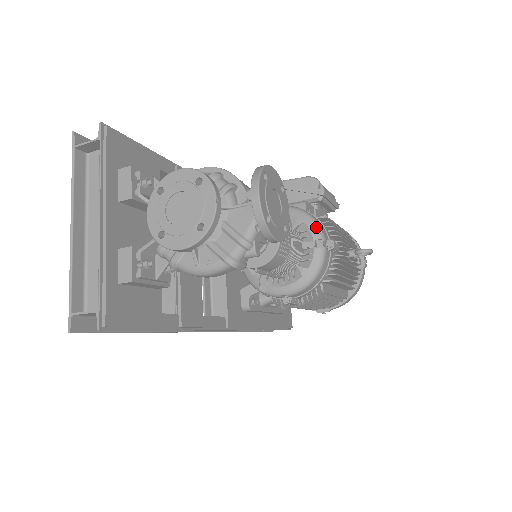
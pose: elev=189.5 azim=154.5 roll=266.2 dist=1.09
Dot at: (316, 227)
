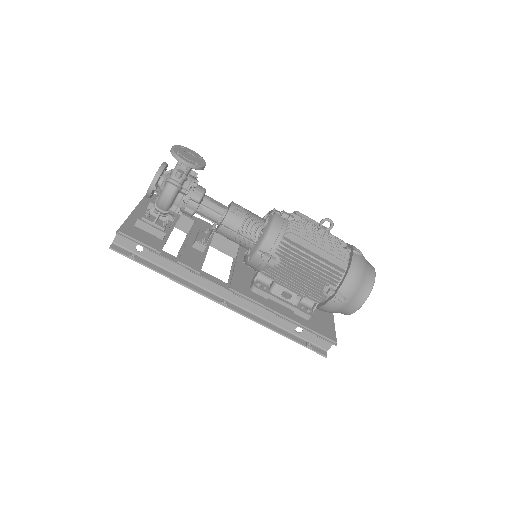
Dot at: (273, 210)
